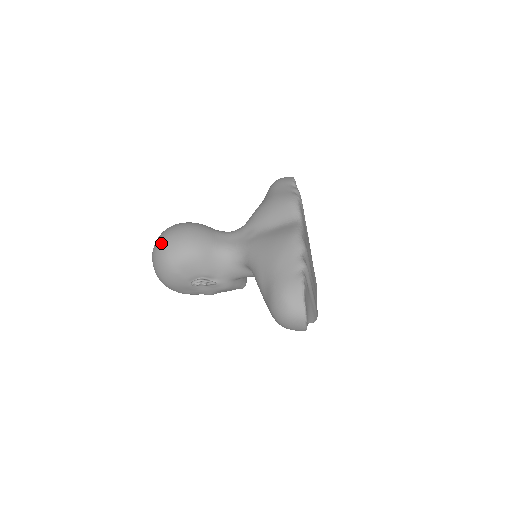
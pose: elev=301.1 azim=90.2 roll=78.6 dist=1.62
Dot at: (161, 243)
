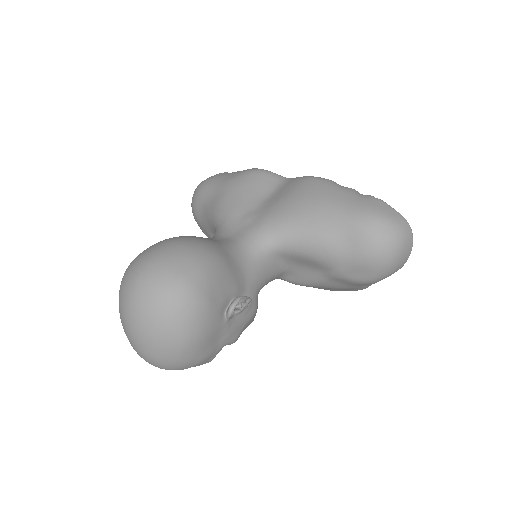
Dot at: (152, 272)
